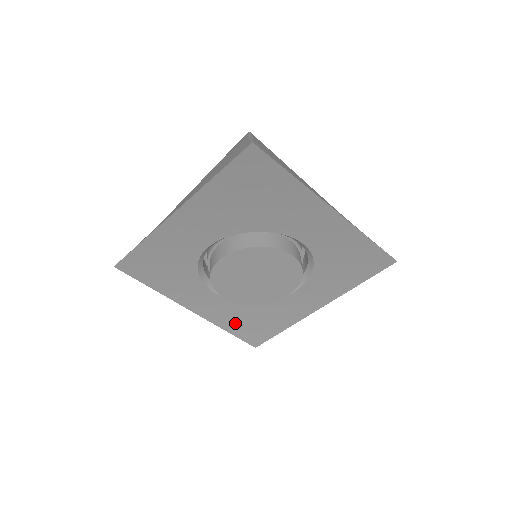
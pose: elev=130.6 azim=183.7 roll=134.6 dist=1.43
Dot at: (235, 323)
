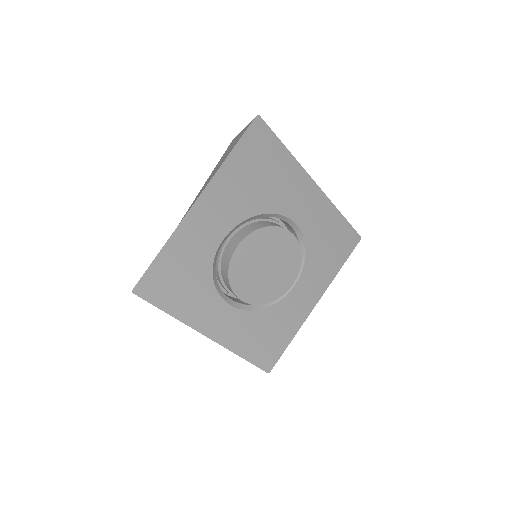
Dot at: (248, 343)
